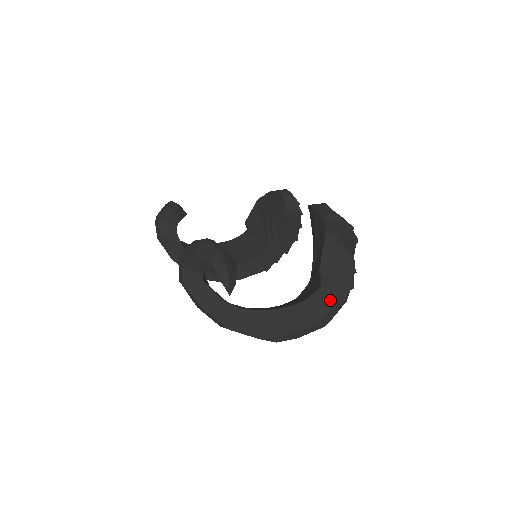
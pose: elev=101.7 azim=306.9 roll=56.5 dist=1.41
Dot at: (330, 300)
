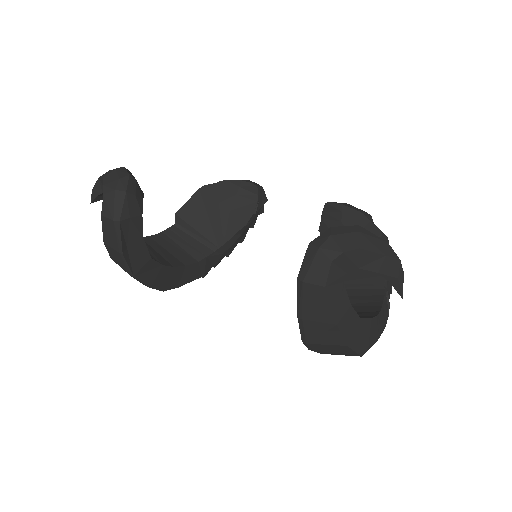
Dot at: (387, 305)
